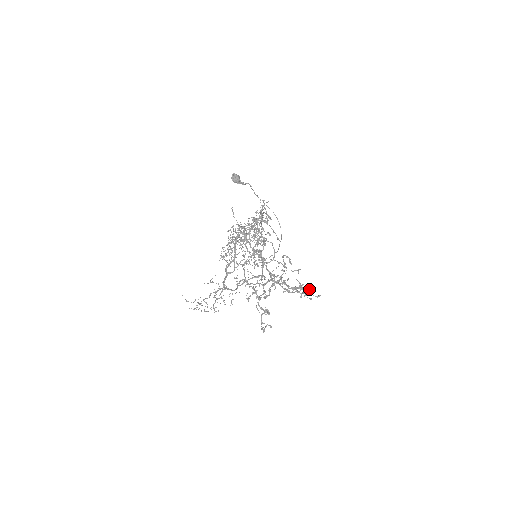
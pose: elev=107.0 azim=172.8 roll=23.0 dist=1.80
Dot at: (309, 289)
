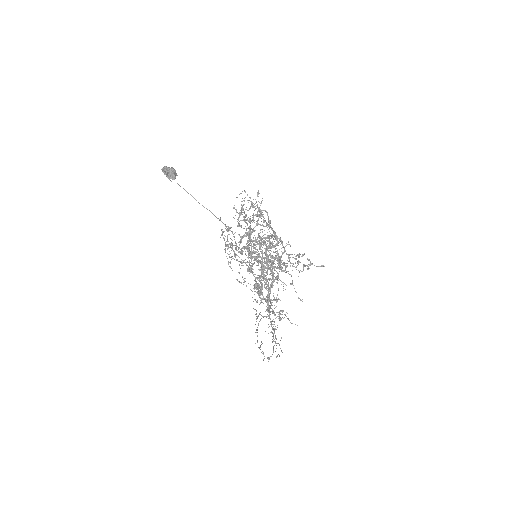
Dot at: occluded
